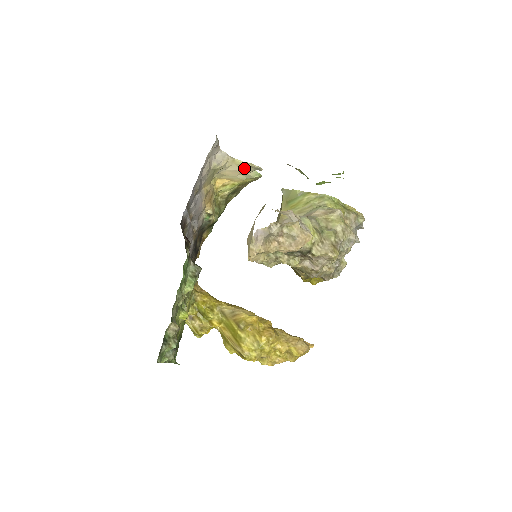
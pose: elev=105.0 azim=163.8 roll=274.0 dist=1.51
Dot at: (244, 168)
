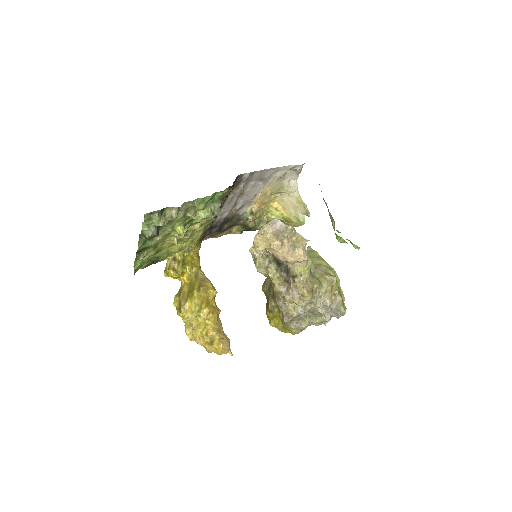
Dot at: (300, 205)
